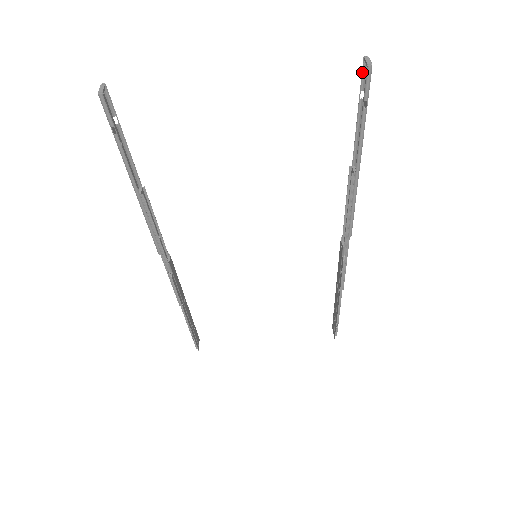
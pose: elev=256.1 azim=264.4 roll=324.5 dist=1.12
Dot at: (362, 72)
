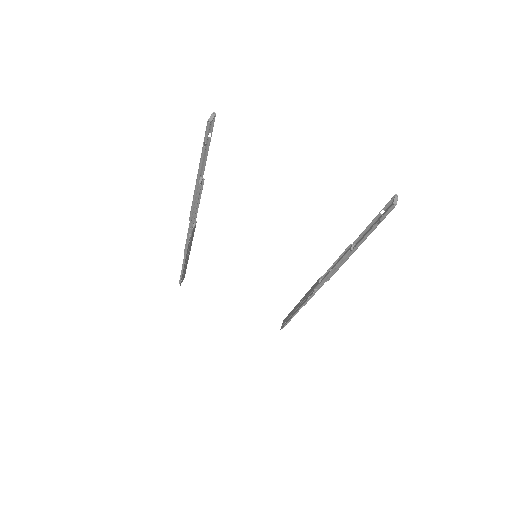
Dot at: (389, 201)
